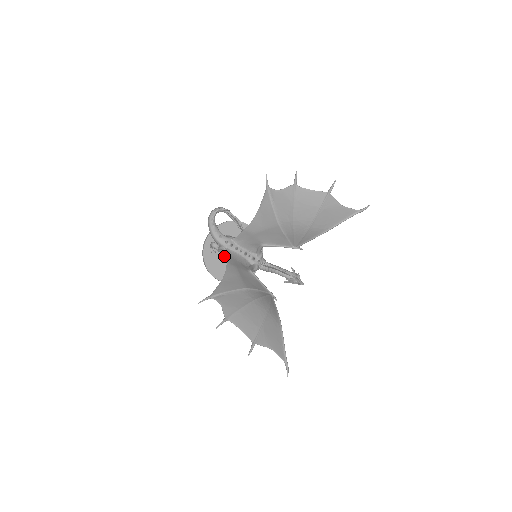
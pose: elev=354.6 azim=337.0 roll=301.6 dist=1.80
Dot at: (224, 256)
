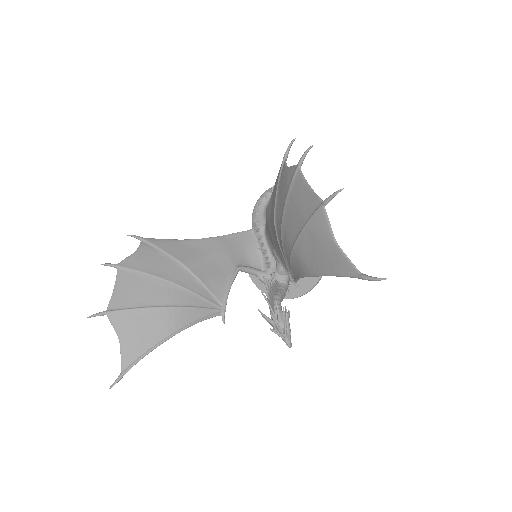
Dot at: occluded
